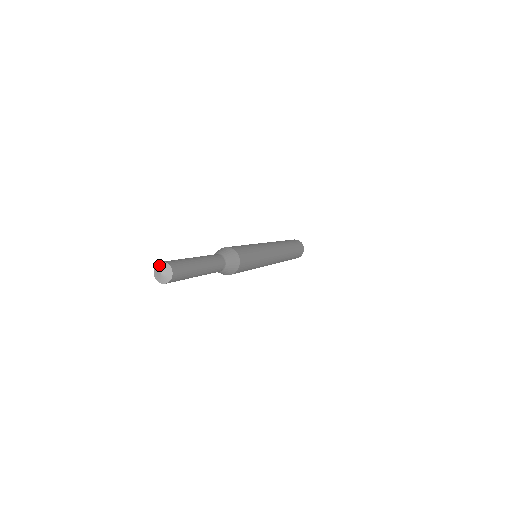
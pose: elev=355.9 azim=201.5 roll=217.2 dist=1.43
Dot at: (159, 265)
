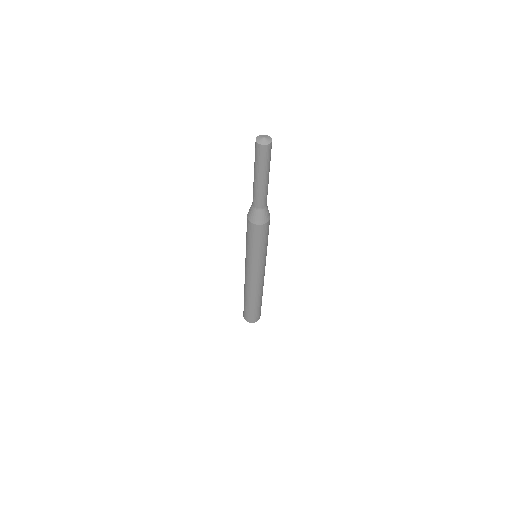
Dot at: (258, 138)
